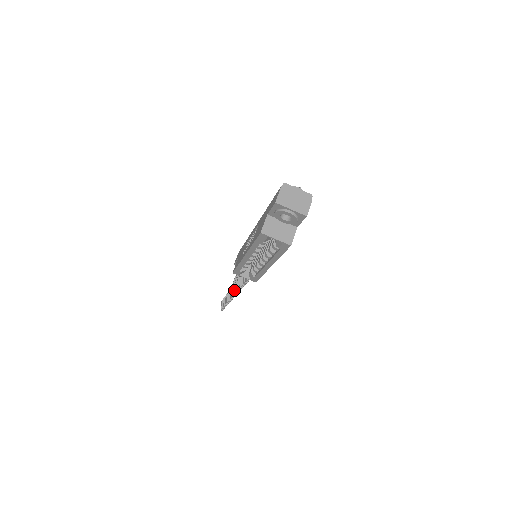
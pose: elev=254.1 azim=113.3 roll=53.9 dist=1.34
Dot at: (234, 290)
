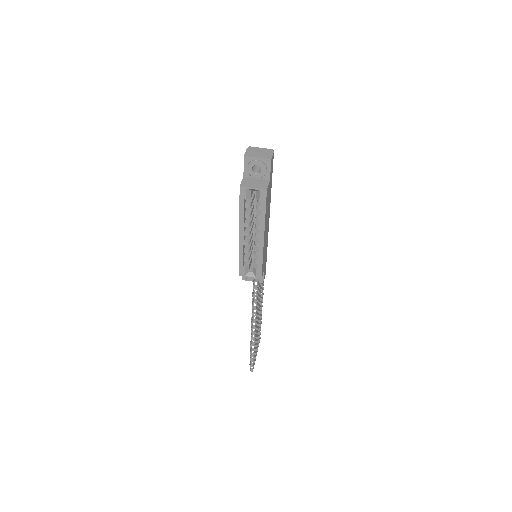
Dot at: (252, 322)
